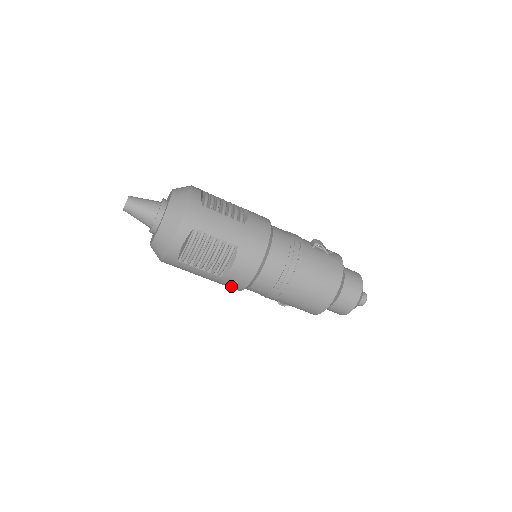
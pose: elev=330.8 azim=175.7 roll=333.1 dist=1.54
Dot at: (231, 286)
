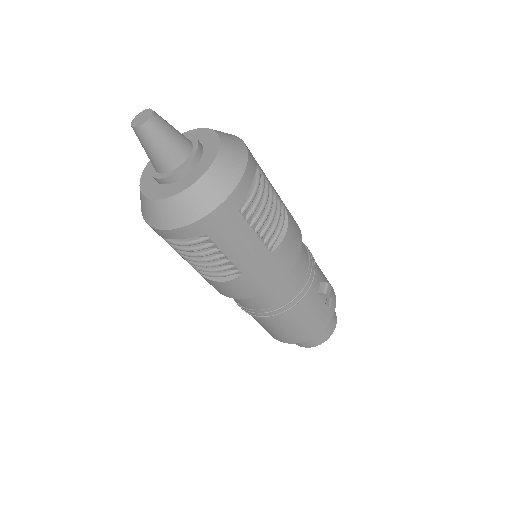
Dot at: occluded
